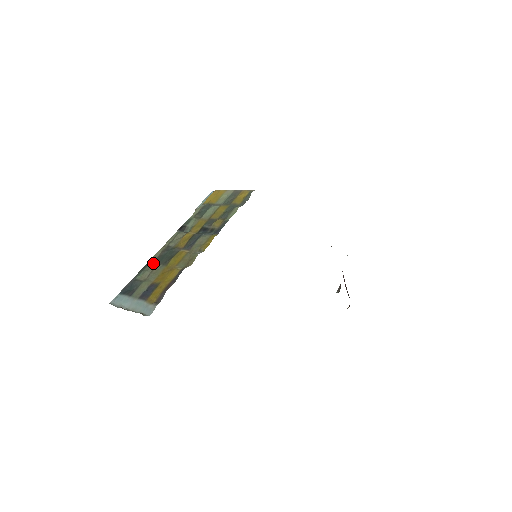
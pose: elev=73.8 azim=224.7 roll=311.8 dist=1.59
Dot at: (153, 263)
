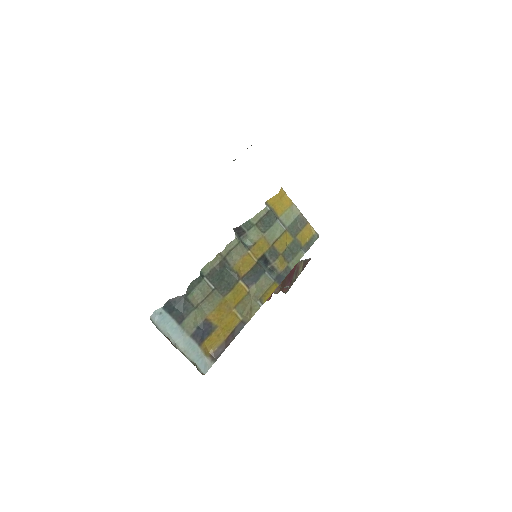
Dot at: (207, 279)
